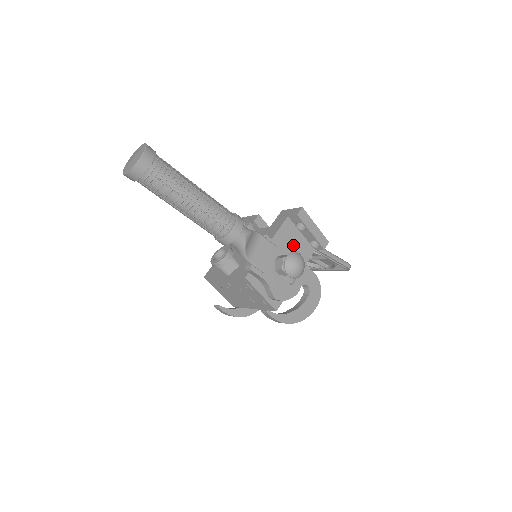
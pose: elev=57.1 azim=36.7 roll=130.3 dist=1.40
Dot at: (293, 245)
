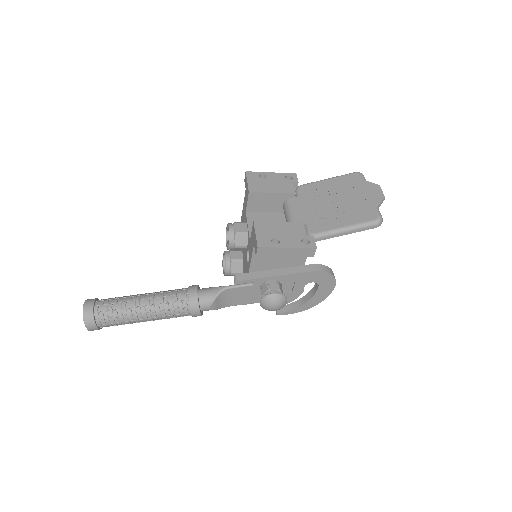
Dot at: (278, 258)
